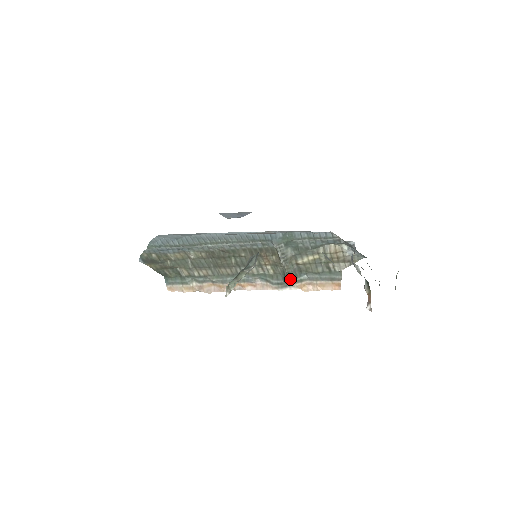
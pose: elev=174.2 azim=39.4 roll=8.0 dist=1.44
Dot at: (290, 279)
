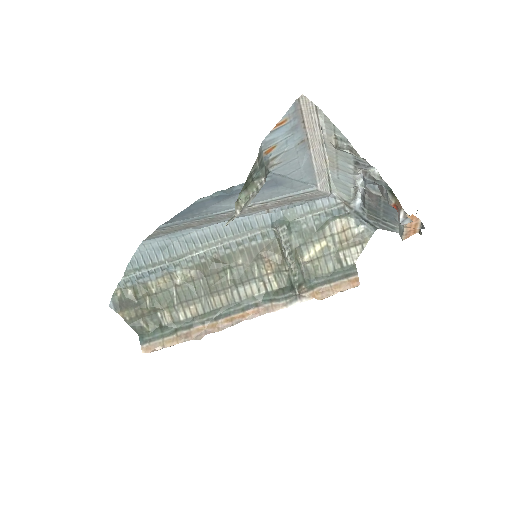
Dot at: (299, 286)
